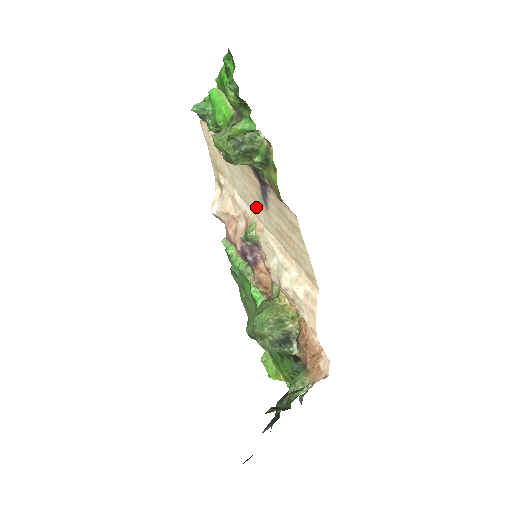
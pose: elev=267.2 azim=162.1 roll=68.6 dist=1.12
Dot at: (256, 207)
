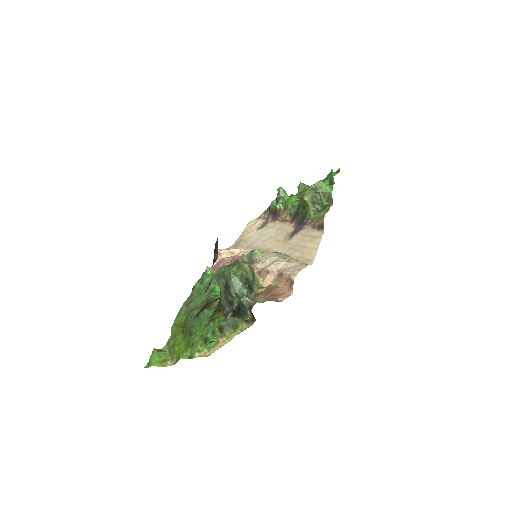
Dot at: (274, 244)
